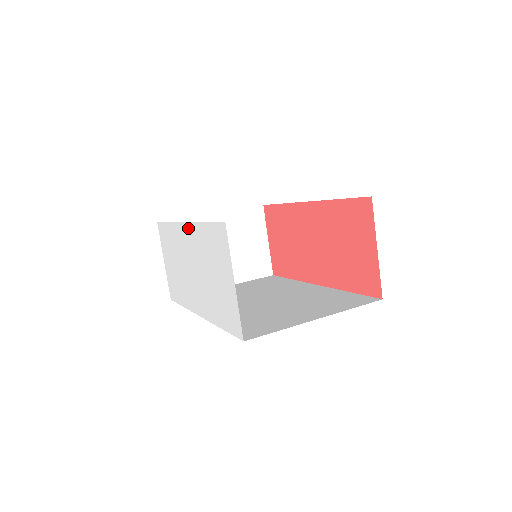
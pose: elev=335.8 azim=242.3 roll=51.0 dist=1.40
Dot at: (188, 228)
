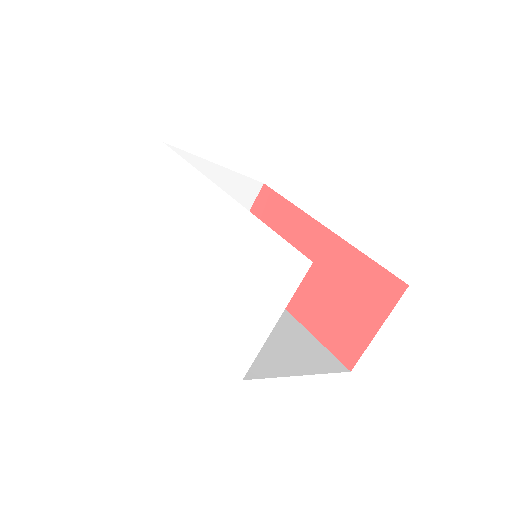
Dot at: (227, 203)
